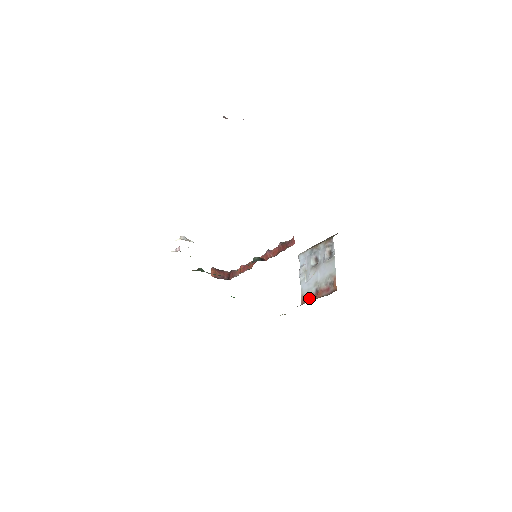
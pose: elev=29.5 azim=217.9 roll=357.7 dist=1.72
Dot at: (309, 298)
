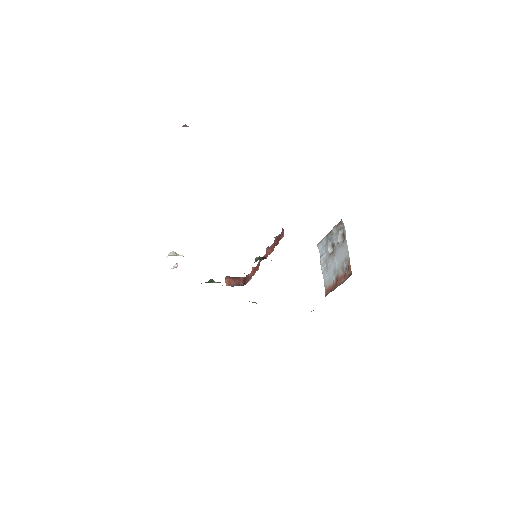
Dot at: (331, 288)
